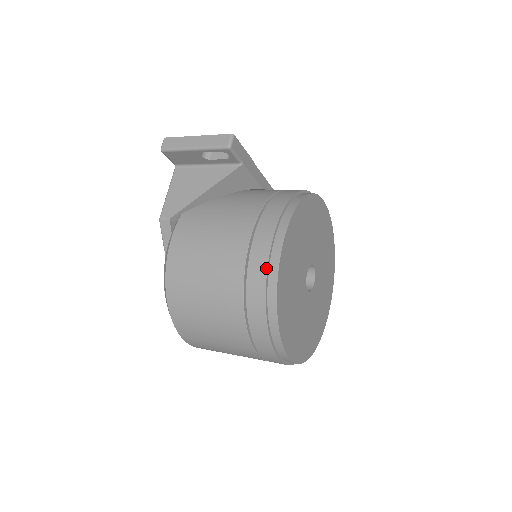
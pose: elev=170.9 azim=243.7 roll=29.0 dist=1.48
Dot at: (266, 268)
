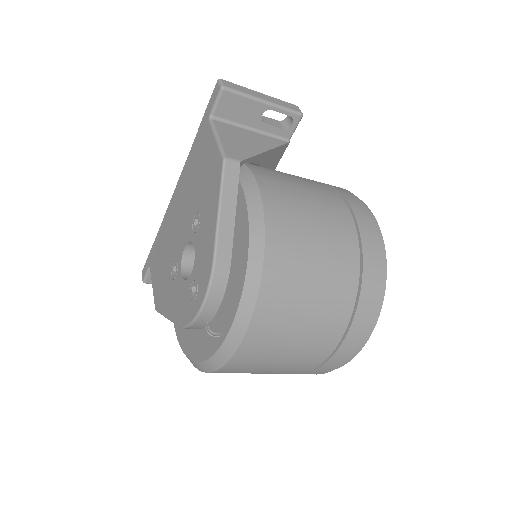
Dot at: (373, 225)
